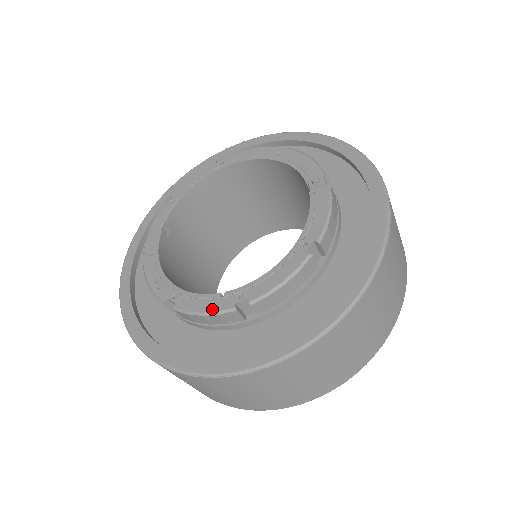
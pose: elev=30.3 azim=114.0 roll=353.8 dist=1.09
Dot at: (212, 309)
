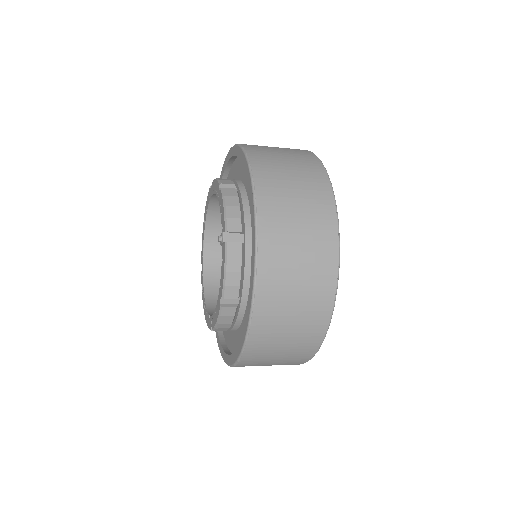
Dot at: (208, 325)
